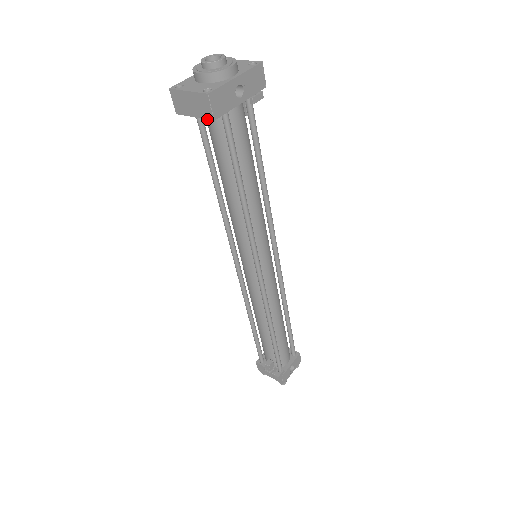
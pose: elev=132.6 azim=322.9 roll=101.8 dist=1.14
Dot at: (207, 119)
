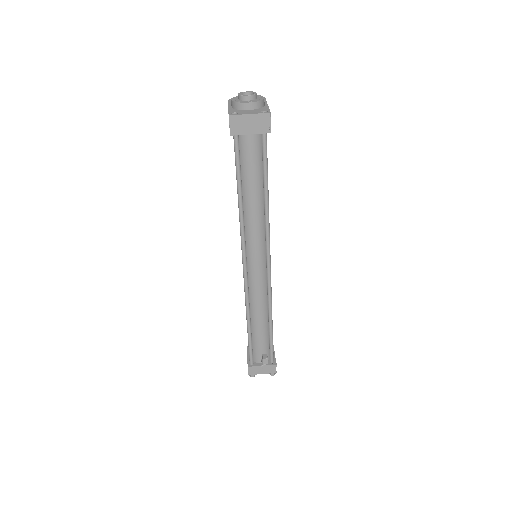
Dot at: (264, 133)
